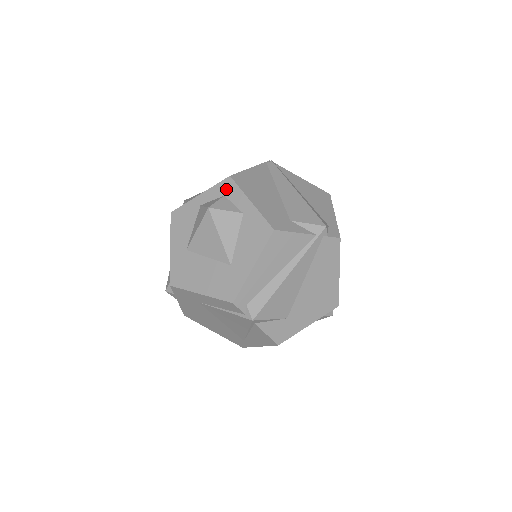
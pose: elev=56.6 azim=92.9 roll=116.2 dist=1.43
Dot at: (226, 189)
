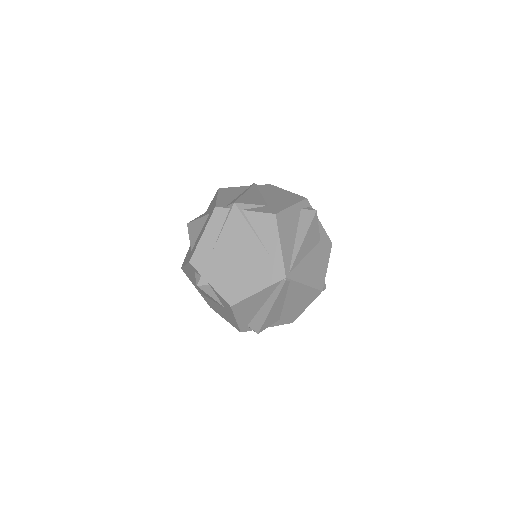
Dot at: occluded
